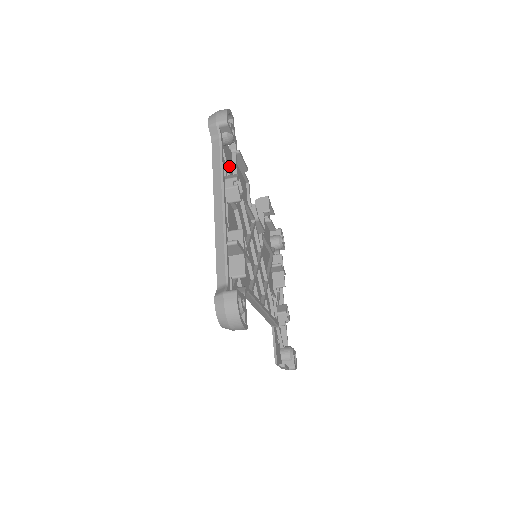
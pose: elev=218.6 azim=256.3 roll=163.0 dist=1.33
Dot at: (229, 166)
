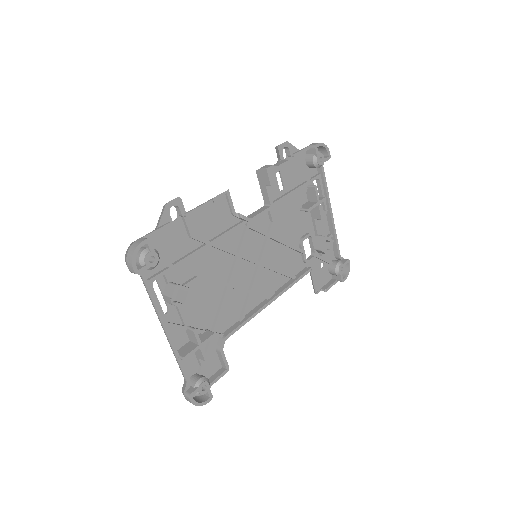
Dot at: (179, 243)
